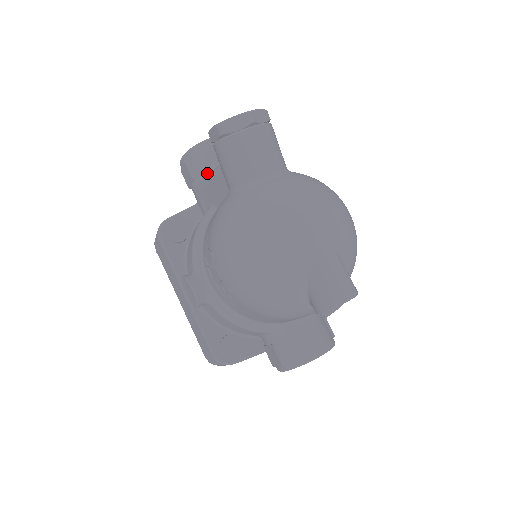
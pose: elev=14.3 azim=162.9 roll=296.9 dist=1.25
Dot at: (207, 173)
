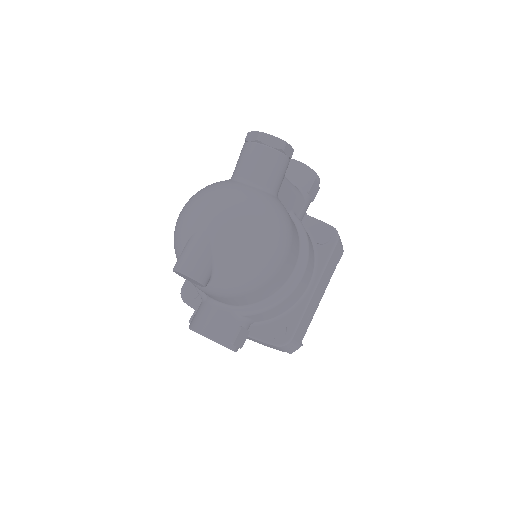
Dot at: occluded
